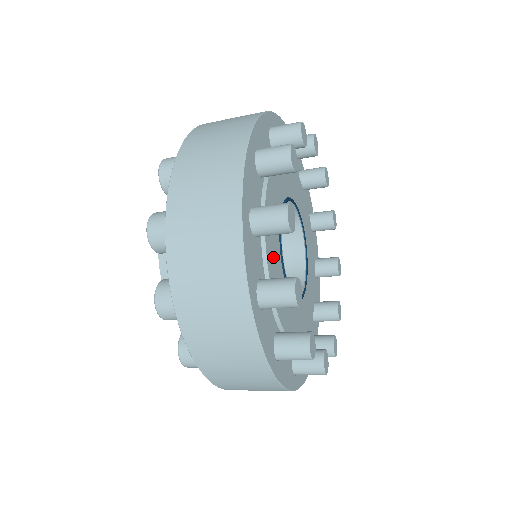
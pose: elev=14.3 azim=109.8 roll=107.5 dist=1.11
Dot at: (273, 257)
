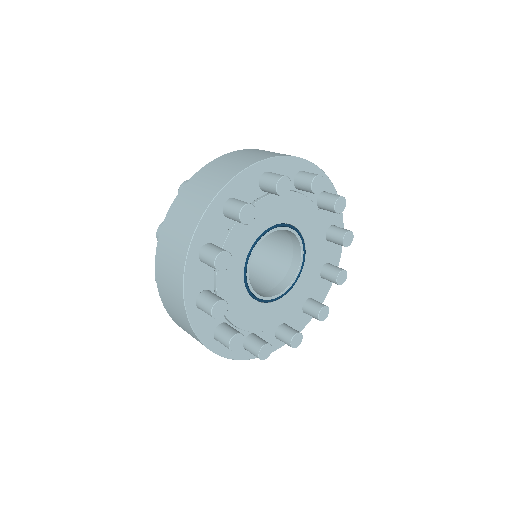
Dot at: (229, 275)
